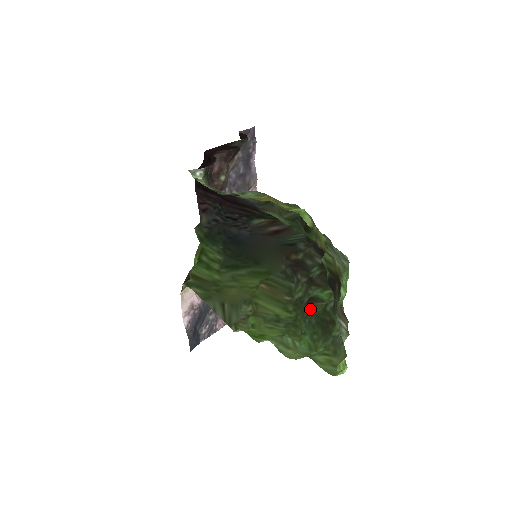
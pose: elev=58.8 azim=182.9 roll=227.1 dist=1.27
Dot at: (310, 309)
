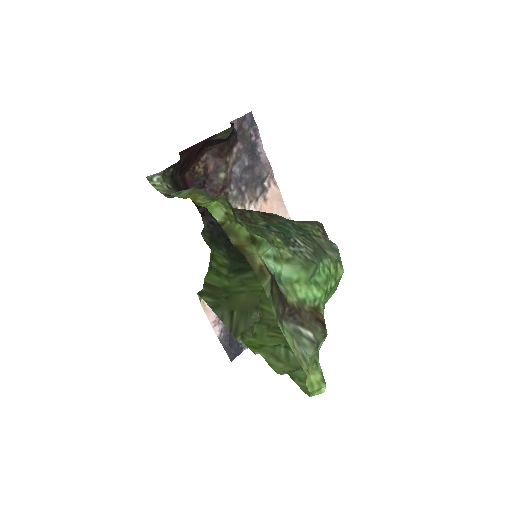
Dot at: occluded
